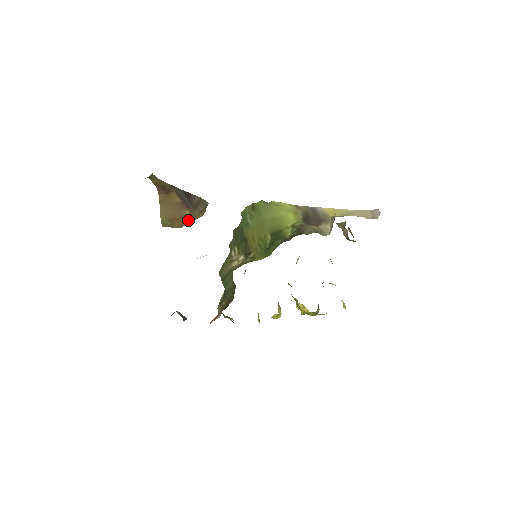
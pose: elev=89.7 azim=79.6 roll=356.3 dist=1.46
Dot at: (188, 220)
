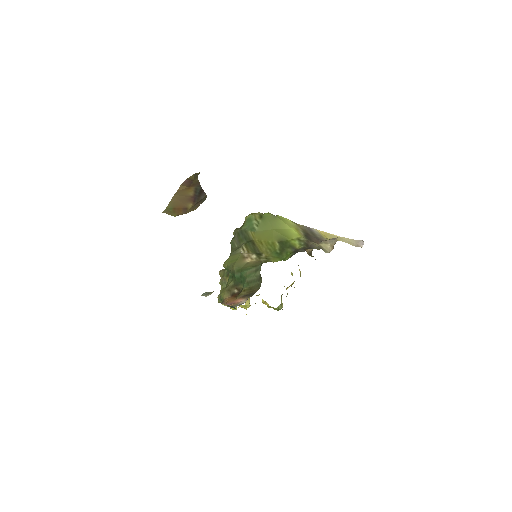
Dot at: (186, 211)
